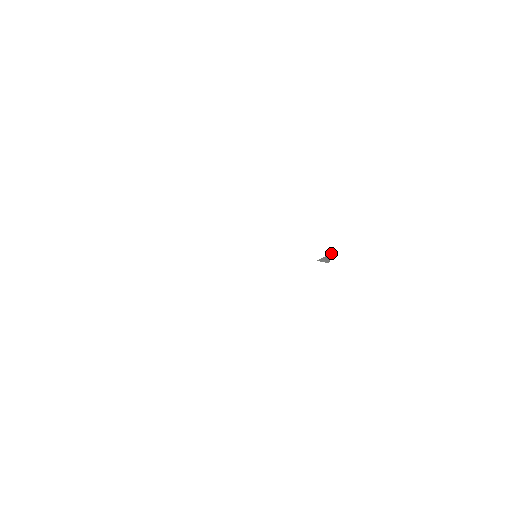
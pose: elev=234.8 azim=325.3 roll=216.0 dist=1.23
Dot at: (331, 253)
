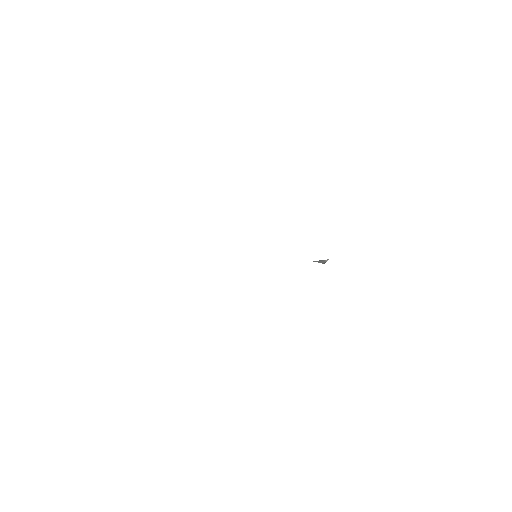
Dot at: (328, 259)
